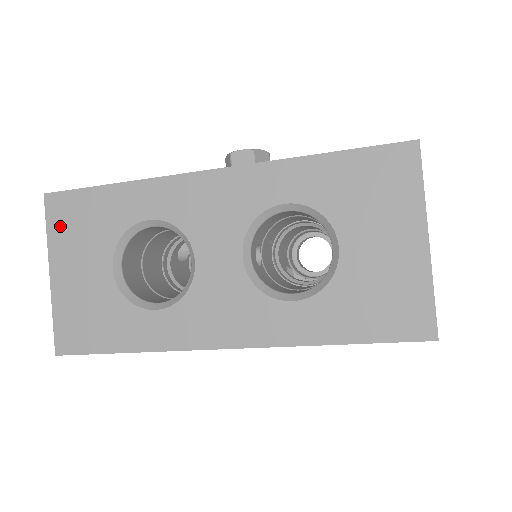
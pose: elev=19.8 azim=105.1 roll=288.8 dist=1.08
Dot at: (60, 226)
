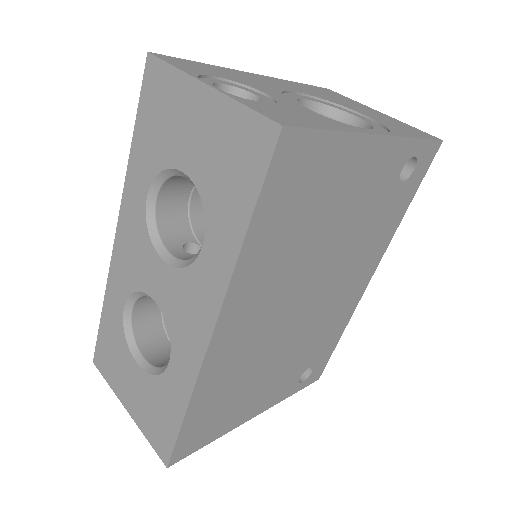
Dot at: (108, 372)
